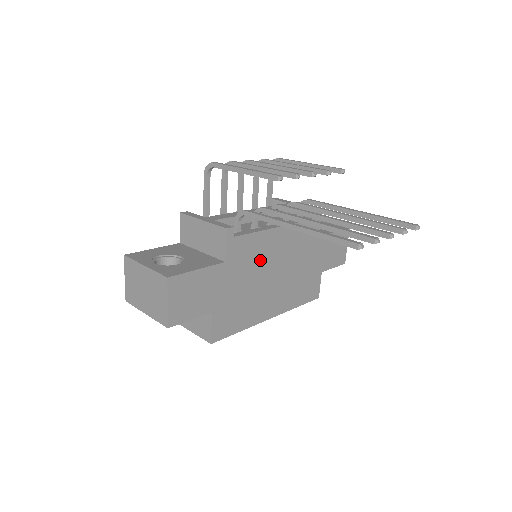
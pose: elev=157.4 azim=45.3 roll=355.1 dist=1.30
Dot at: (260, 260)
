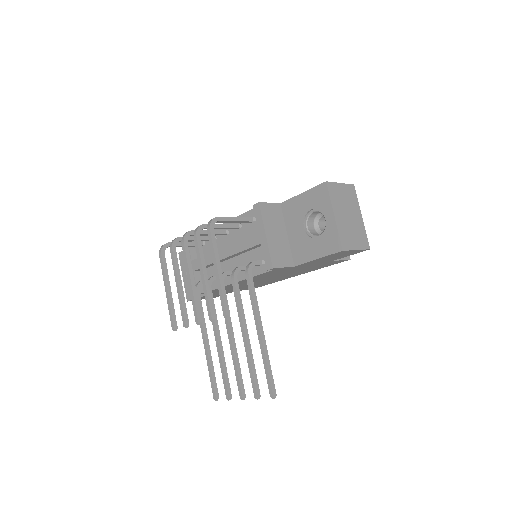
Dot at: (242, 284)
